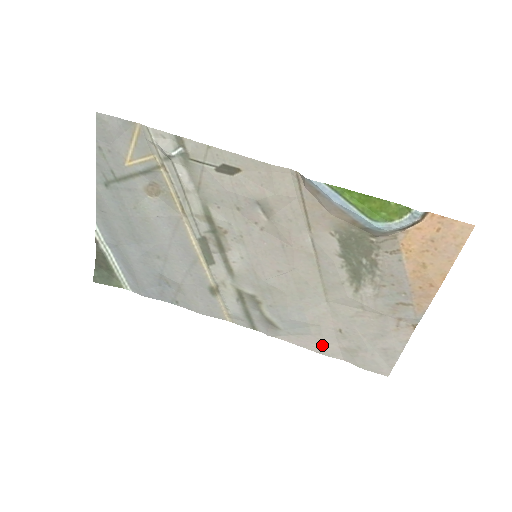
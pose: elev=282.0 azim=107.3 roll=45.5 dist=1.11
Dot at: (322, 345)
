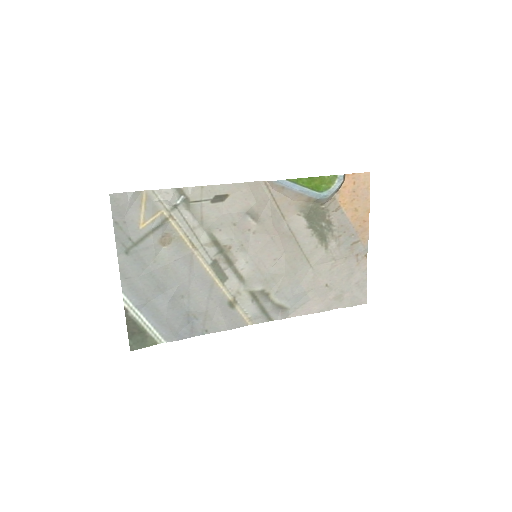
Dot at: (320, 304)
